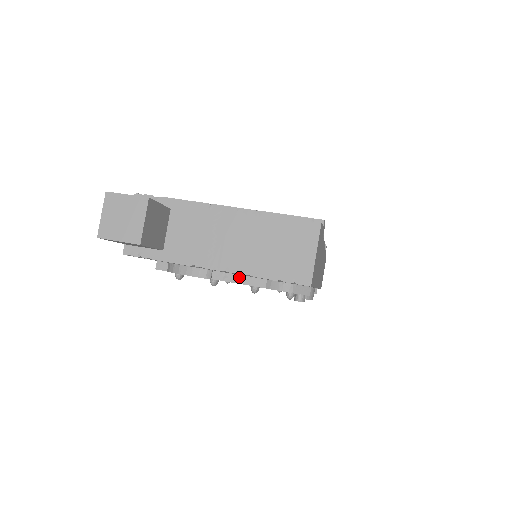
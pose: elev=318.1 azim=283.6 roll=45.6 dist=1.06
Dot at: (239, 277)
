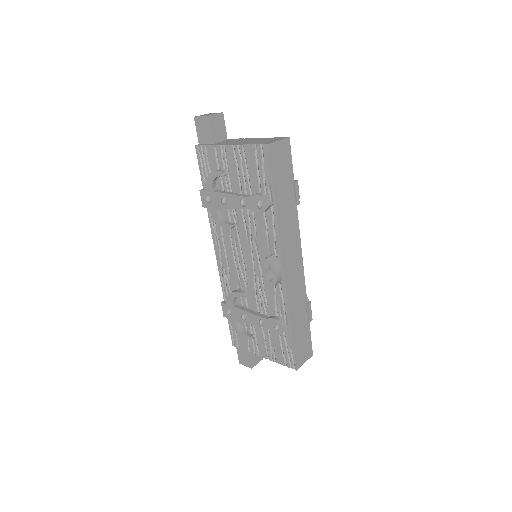
Dot at: (238, 194)
